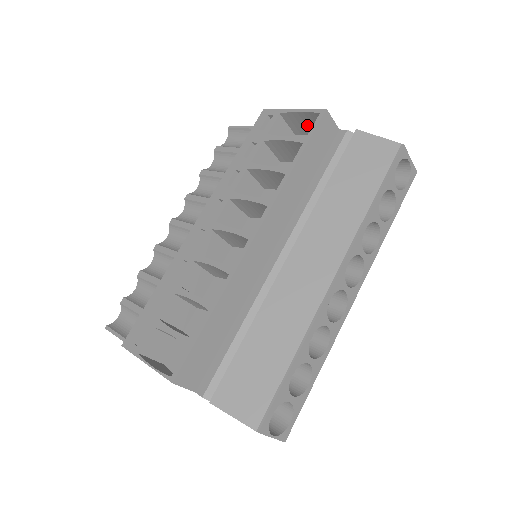
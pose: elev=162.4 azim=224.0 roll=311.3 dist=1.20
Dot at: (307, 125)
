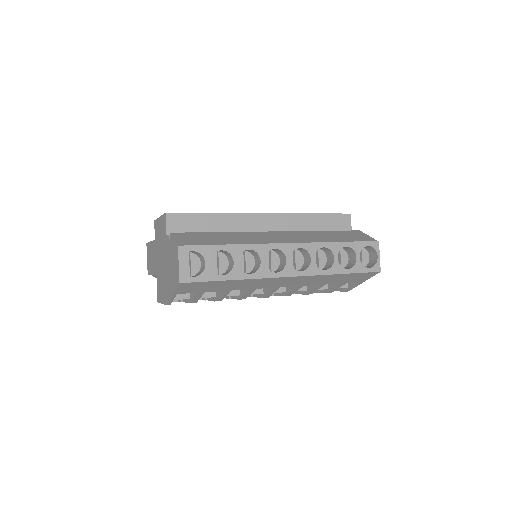
Dot at: occluded
